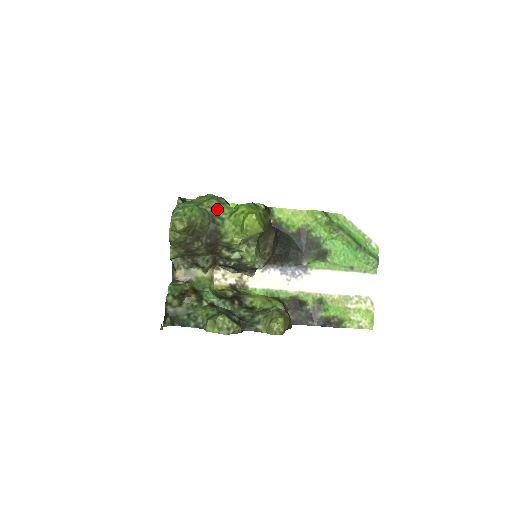
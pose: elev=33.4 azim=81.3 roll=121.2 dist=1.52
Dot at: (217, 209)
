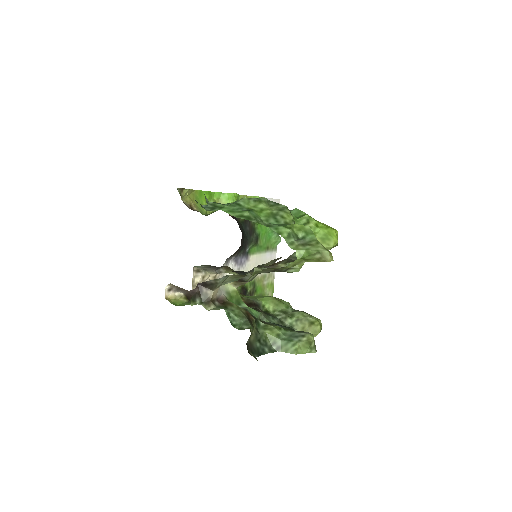
Dot at: occluded
